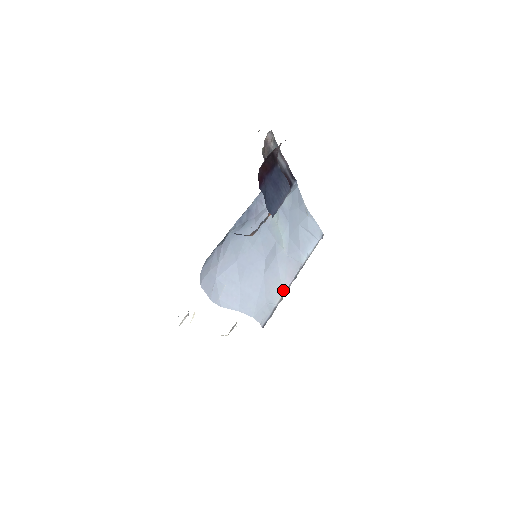
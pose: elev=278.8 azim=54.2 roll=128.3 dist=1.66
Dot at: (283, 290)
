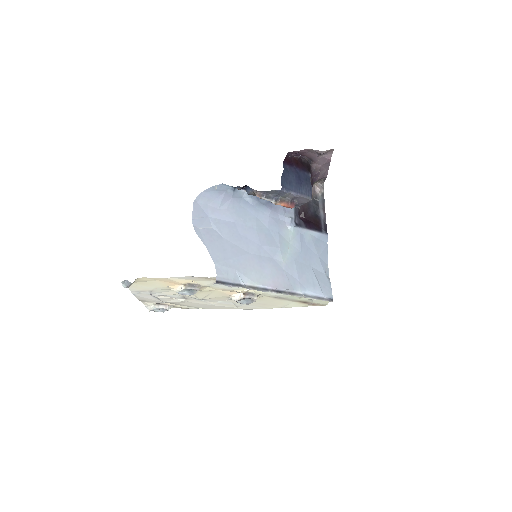
Dot at: (259, 283)
